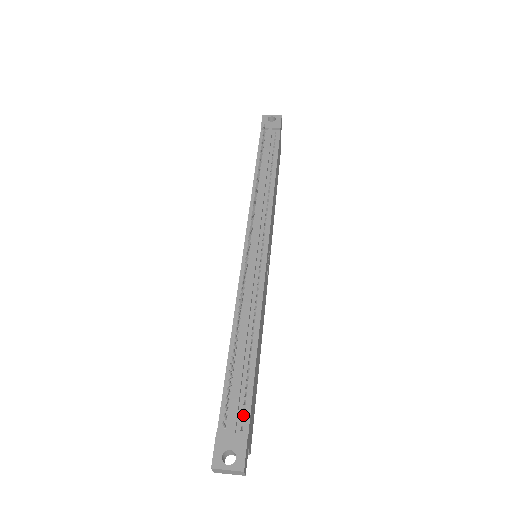
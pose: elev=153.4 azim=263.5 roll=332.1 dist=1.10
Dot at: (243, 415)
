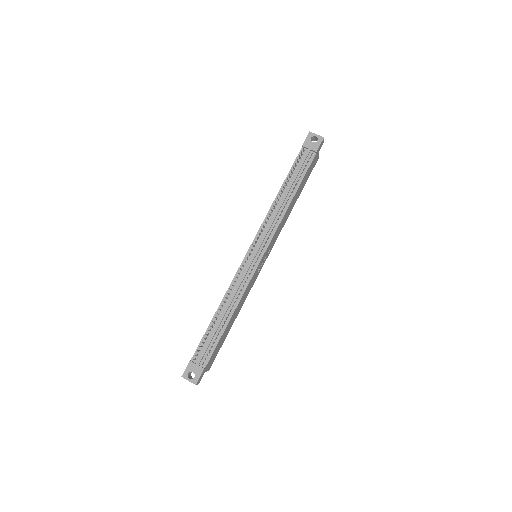
Dot at: (206, 357)
